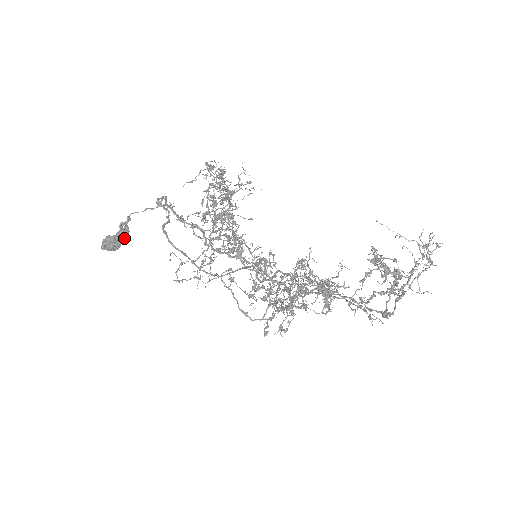
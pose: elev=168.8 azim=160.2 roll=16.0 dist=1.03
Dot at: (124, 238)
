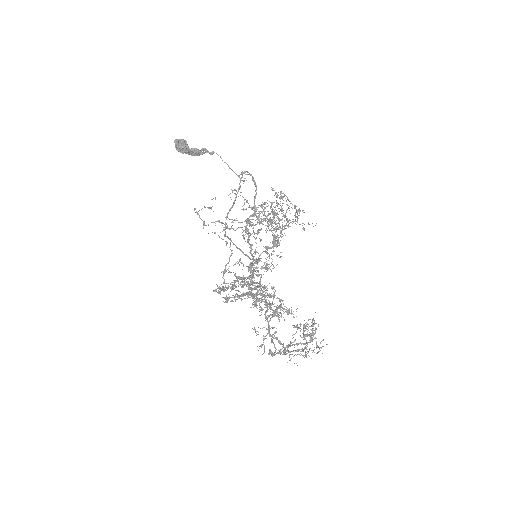
Dot at: (191, 154)
